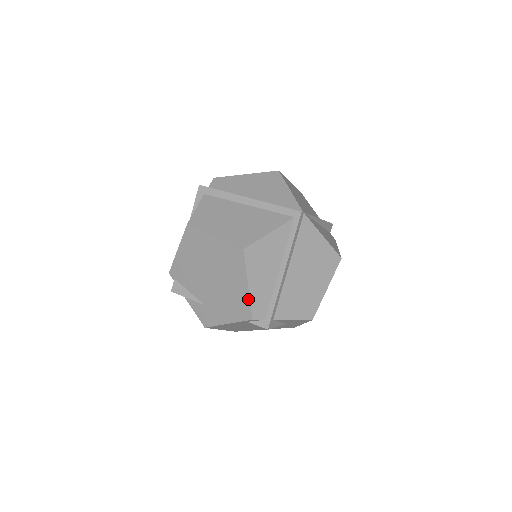
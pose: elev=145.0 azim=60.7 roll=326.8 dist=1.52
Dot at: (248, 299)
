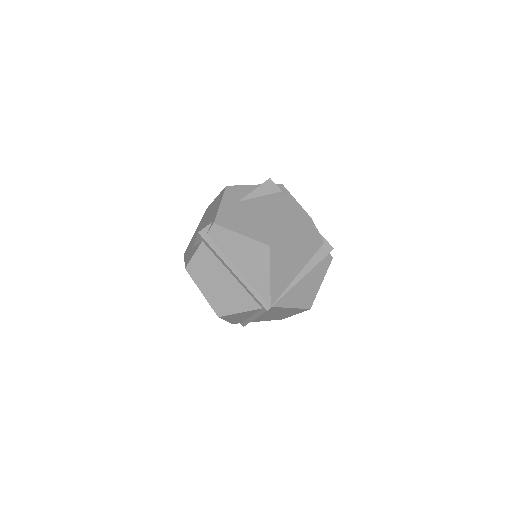
Dot at: occluded
